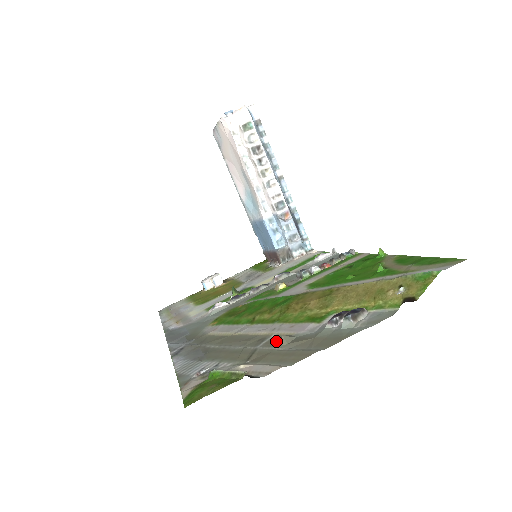
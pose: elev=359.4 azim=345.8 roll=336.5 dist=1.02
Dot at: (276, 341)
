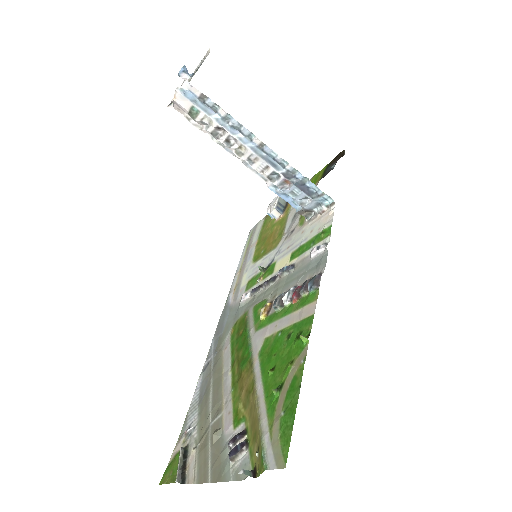
Dot at: (215, 430)
